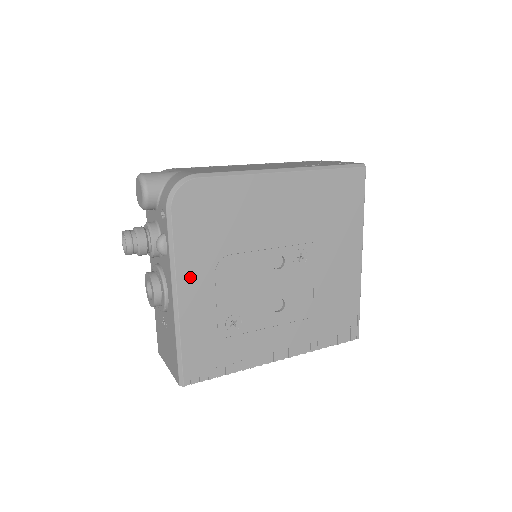
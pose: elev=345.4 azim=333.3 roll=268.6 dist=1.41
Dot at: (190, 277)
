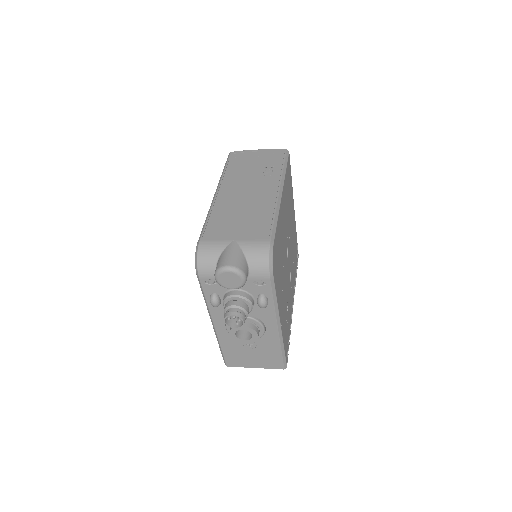
Dot at: (280, 306)
